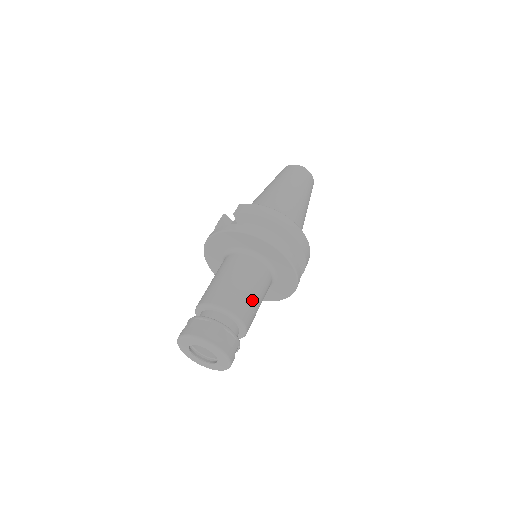
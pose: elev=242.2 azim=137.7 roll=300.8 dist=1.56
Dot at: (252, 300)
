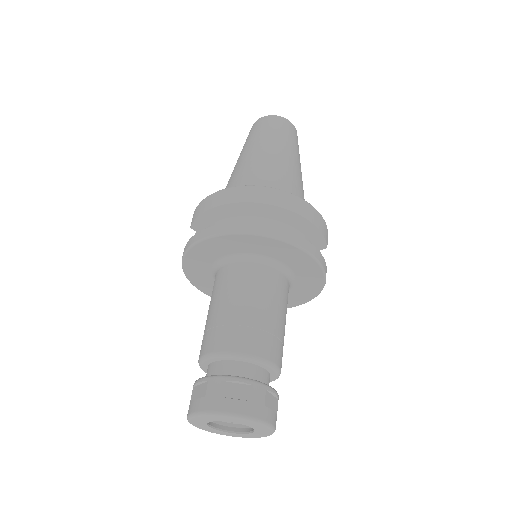
Dot at: (256, 318)
